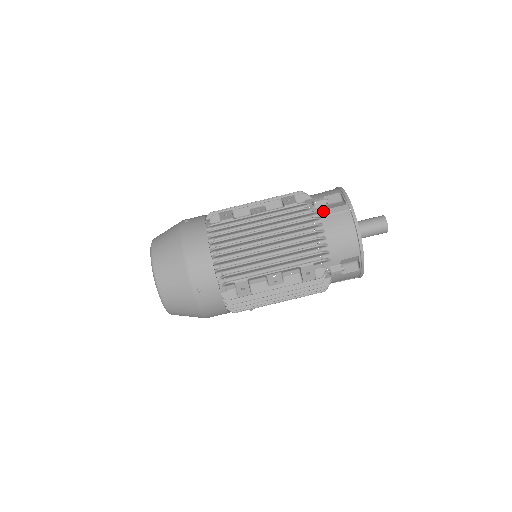
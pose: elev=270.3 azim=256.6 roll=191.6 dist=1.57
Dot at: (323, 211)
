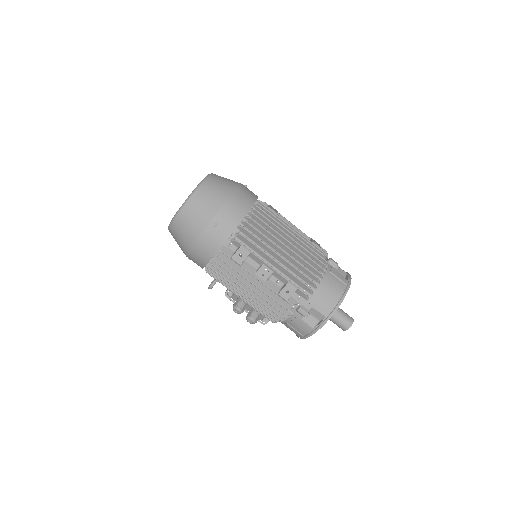
Dot at: (331, 269)
